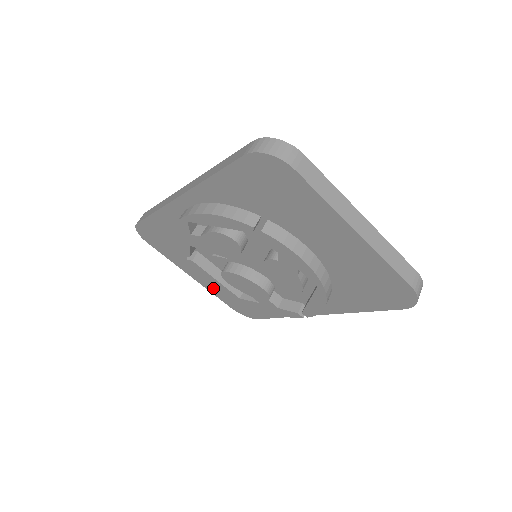
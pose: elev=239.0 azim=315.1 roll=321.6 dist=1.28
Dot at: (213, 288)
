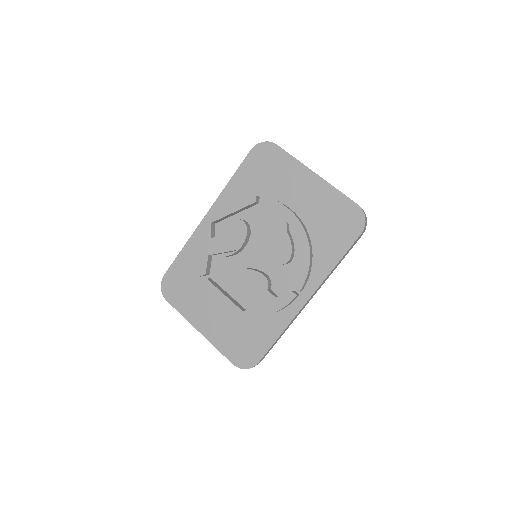
Dot at: (217, 336)
